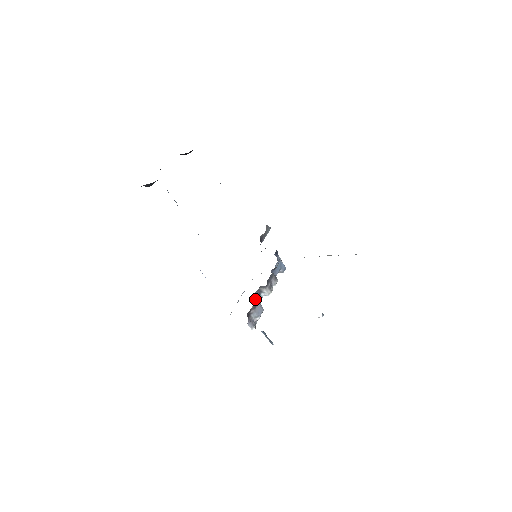
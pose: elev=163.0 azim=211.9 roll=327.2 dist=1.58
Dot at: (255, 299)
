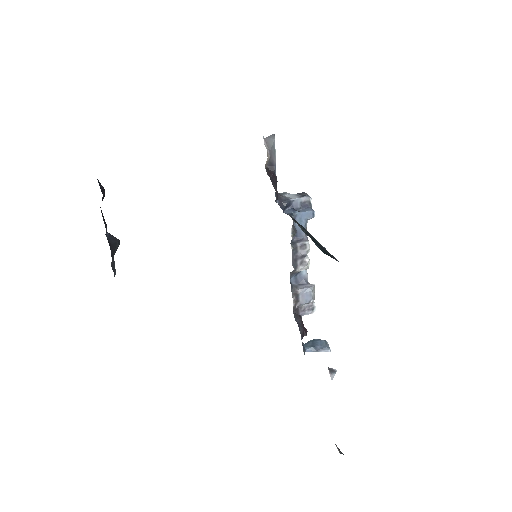
Dot at: (296, 283)
